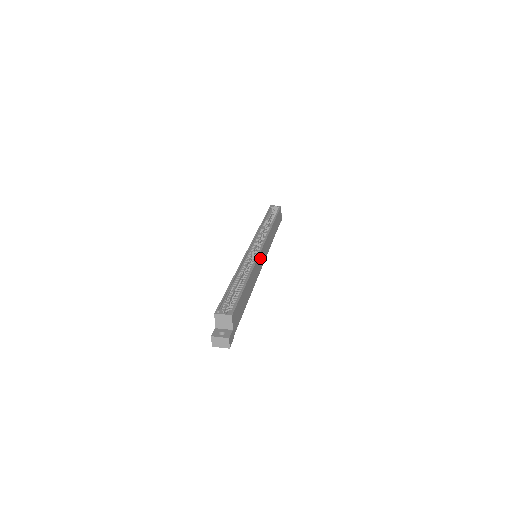
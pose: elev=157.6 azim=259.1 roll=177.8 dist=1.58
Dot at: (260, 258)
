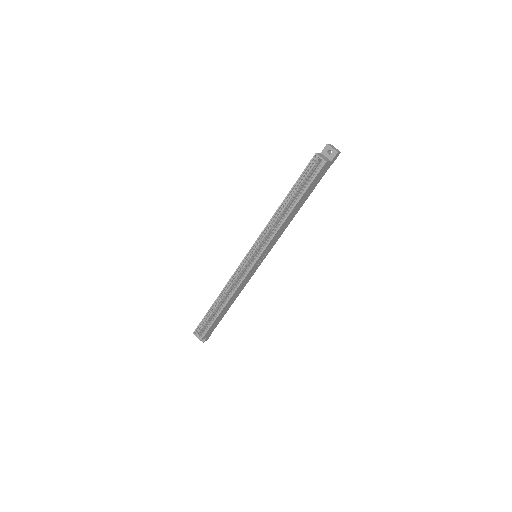
Dot at: (251, 271)
